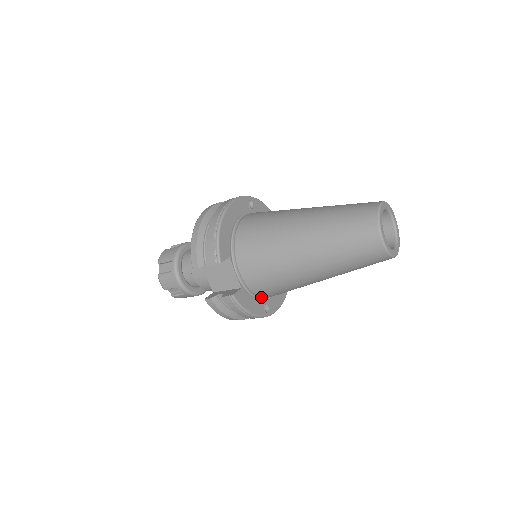
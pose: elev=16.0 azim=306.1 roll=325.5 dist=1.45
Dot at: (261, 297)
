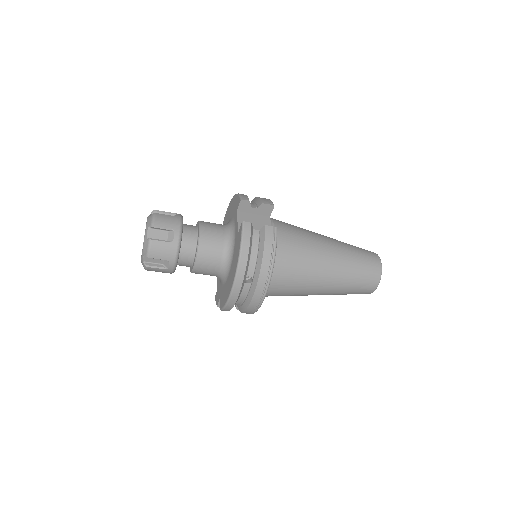
Dot at: occluded
